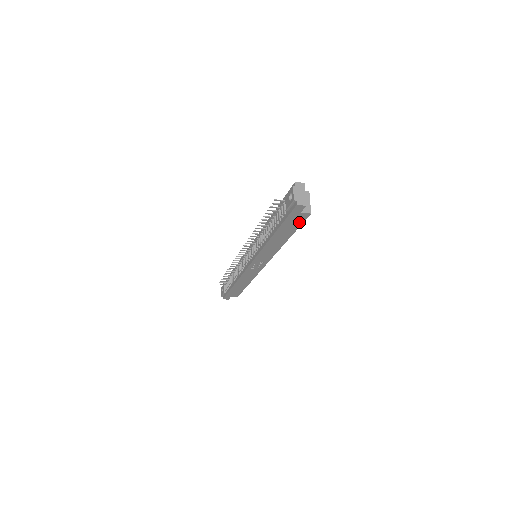
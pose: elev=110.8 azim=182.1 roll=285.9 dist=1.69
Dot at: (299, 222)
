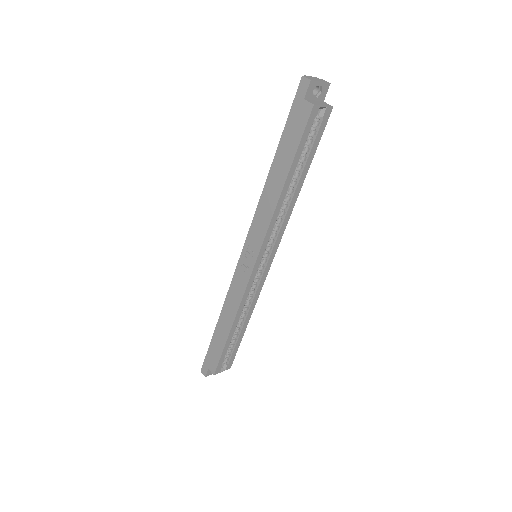
Dot at: (300, 129)
